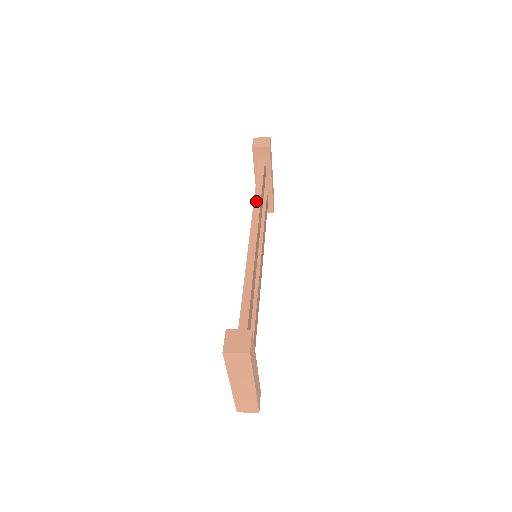
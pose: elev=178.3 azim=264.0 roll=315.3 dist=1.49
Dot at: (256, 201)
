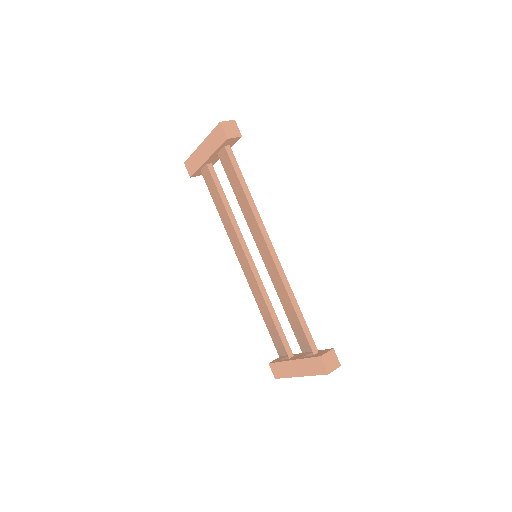
Dot at: (253, 207)
